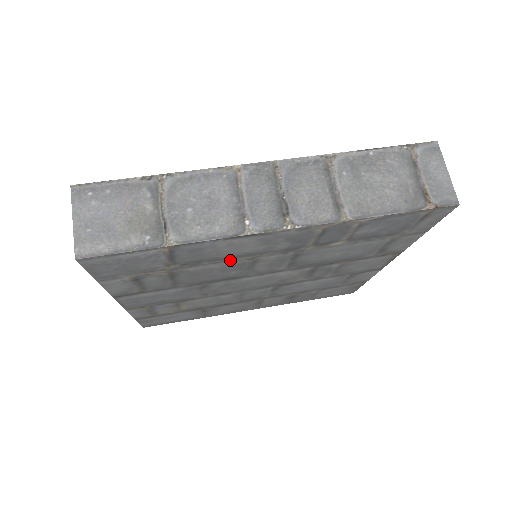
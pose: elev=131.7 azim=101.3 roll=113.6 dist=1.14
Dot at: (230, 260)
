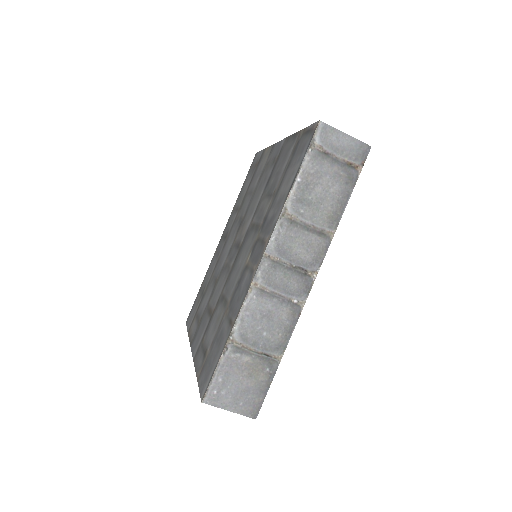
Dot at: occluded
